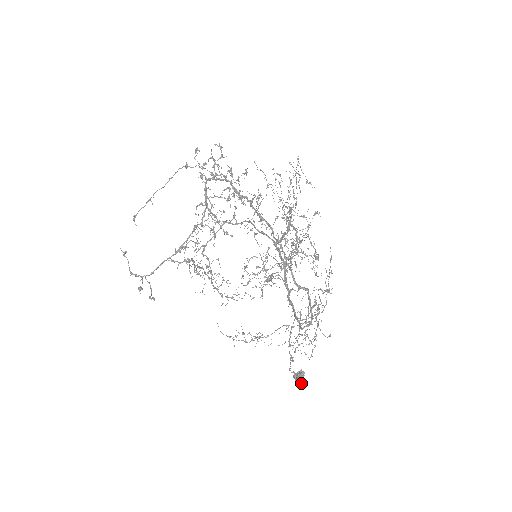
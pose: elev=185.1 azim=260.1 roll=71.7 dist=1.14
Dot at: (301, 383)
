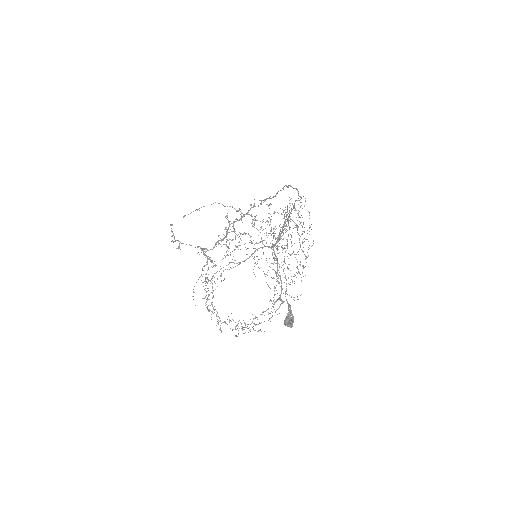
Dot at: (291, 321)
